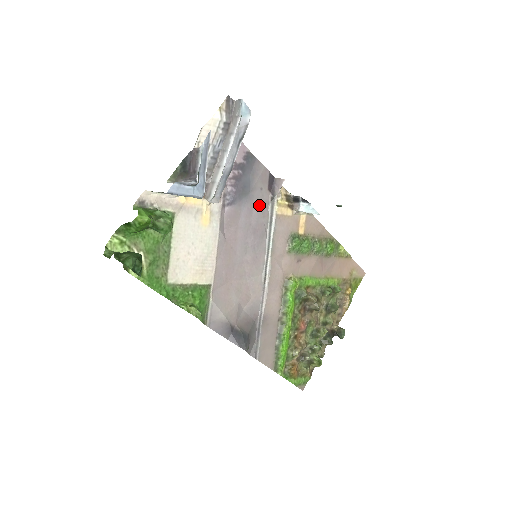
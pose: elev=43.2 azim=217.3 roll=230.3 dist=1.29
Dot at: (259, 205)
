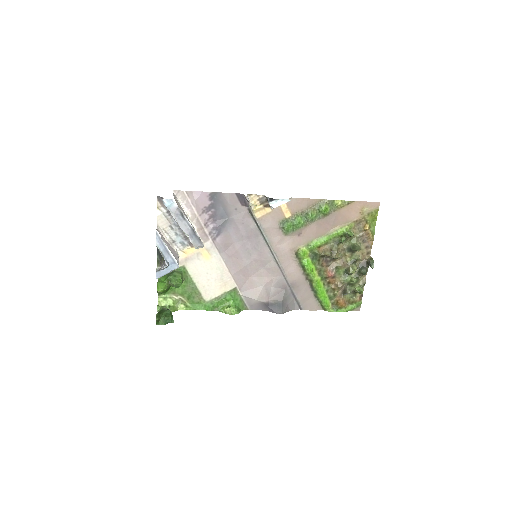
Dot at: (241, 220)
